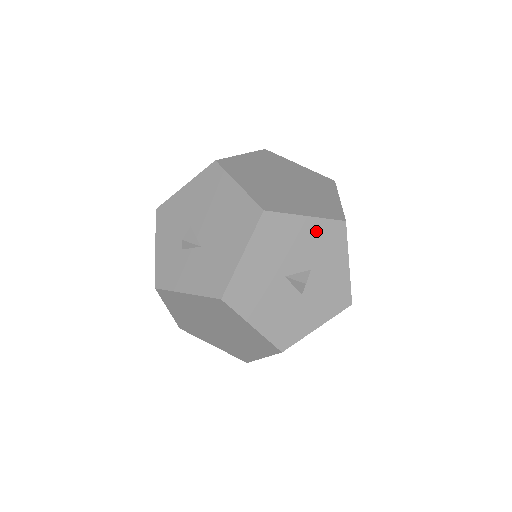
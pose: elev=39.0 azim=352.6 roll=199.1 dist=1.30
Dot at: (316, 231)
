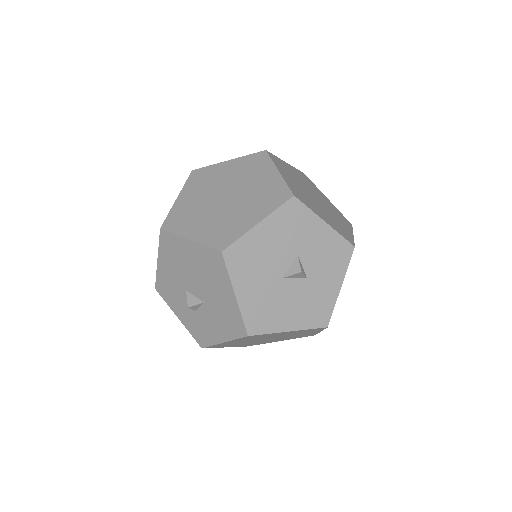
Dot at: (276, 226)
